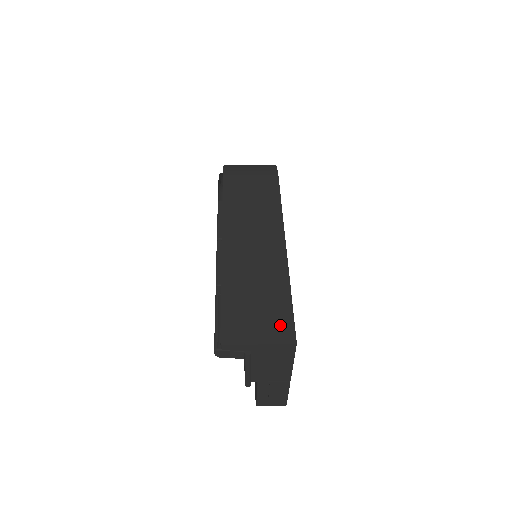
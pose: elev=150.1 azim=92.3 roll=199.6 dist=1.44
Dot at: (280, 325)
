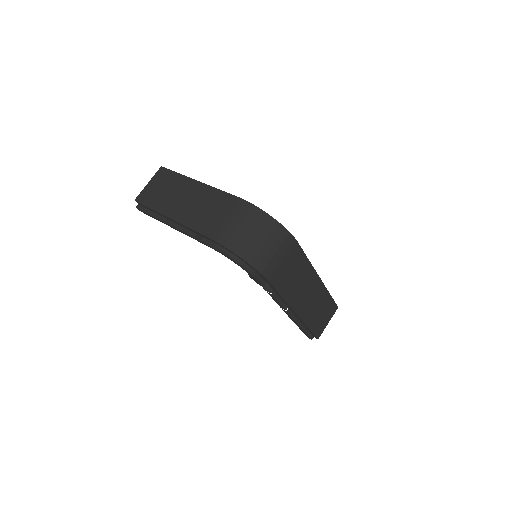
Dot at: (332, 310)
